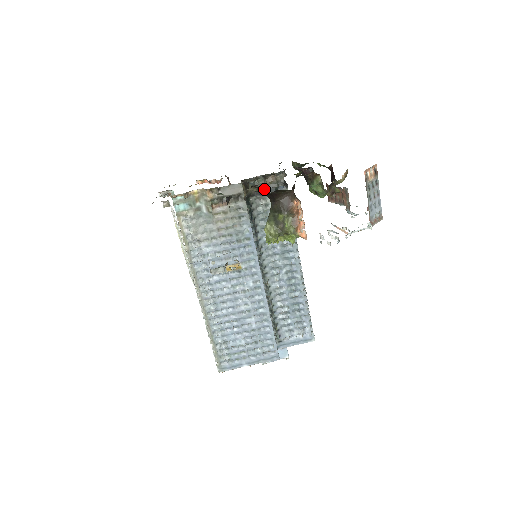
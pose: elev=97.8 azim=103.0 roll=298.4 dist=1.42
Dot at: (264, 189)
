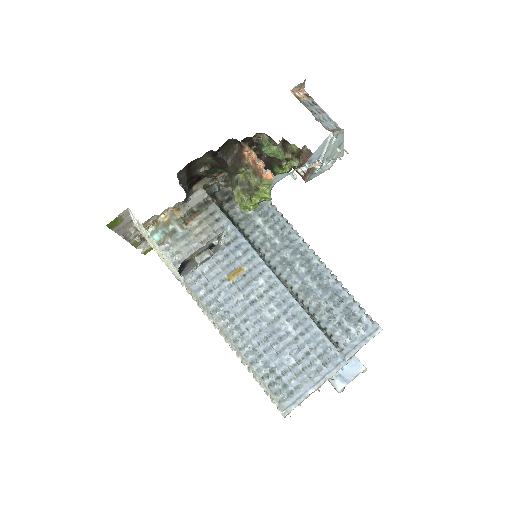
Dot at: (232, 192)
